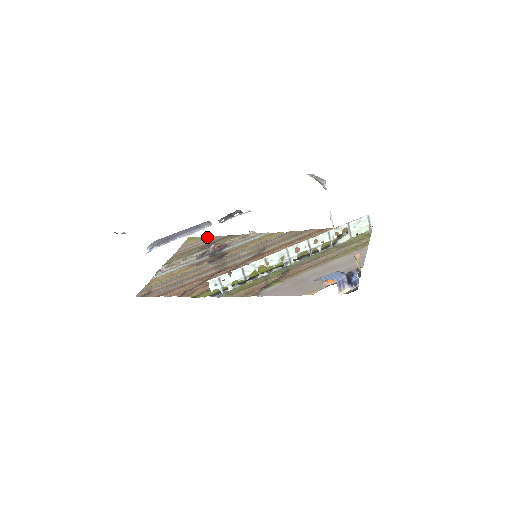
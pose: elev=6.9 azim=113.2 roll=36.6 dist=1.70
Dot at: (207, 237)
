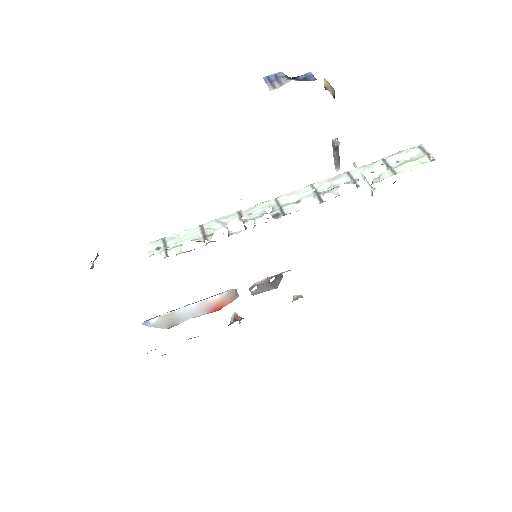
Dot at: occluded
